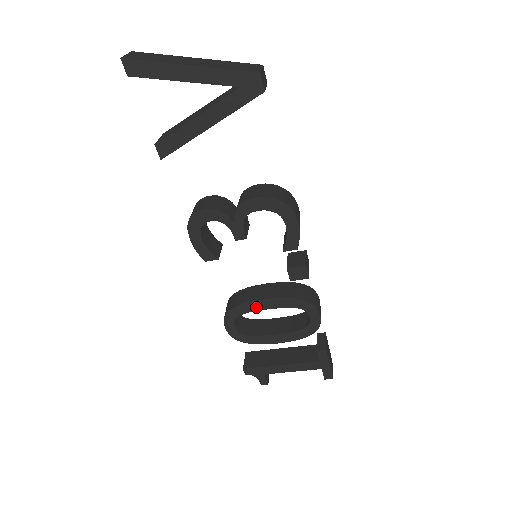
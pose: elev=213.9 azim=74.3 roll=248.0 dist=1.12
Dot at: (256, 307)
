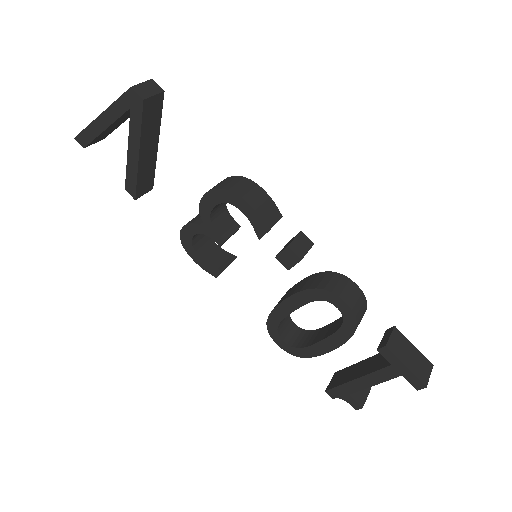
Dot at: (283, 312)
